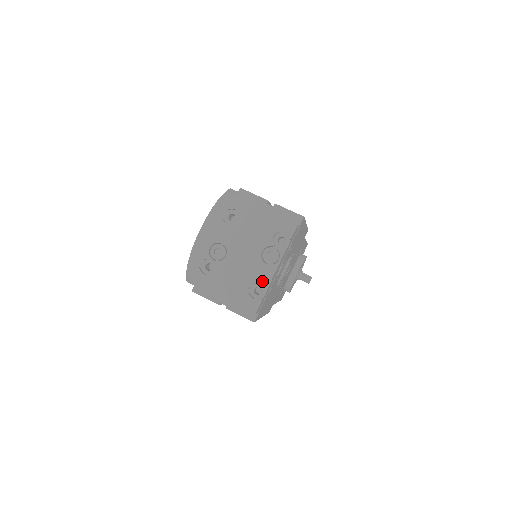
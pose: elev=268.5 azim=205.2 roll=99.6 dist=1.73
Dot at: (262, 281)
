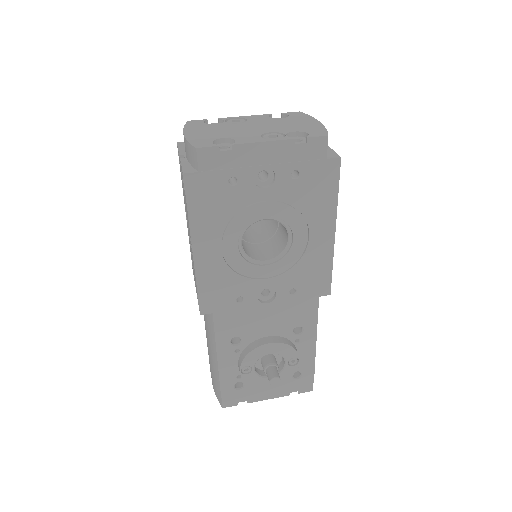
Dot at: (239, 140)
